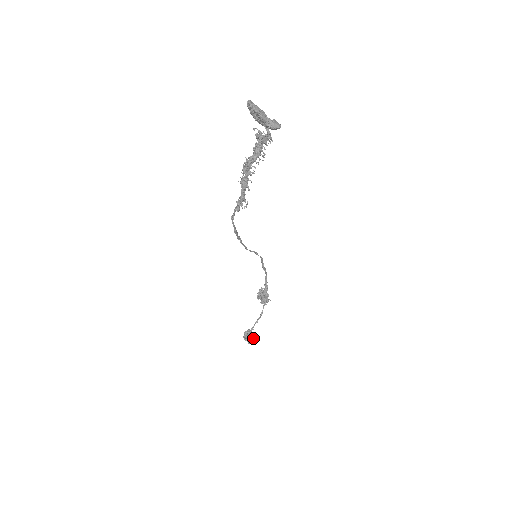
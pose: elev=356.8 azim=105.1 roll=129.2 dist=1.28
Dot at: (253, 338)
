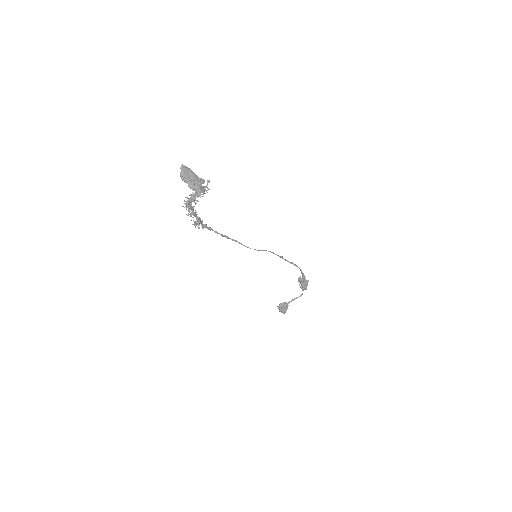
Dot at: (284, 310)
